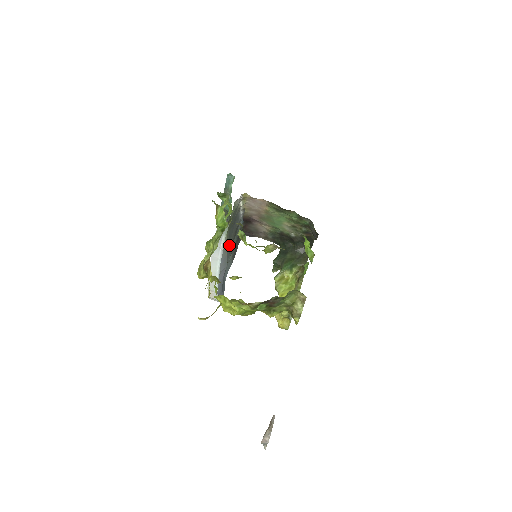
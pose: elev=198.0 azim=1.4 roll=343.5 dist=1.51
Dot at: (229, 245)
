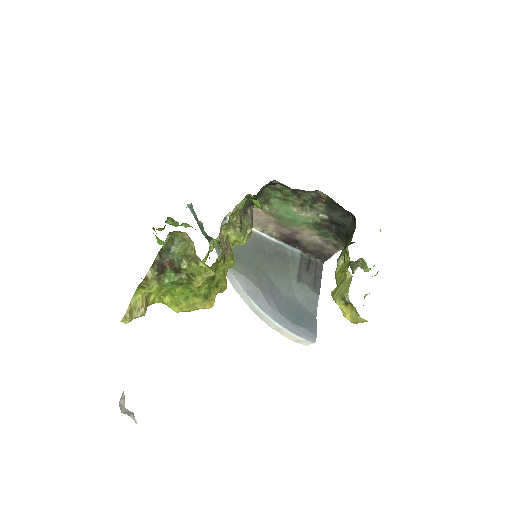
Dot at: (250, 268)
